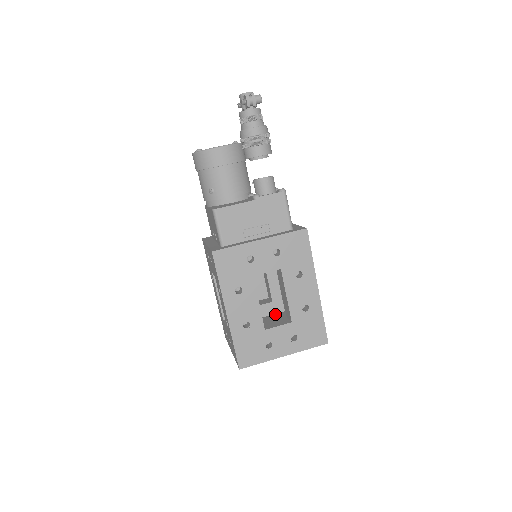
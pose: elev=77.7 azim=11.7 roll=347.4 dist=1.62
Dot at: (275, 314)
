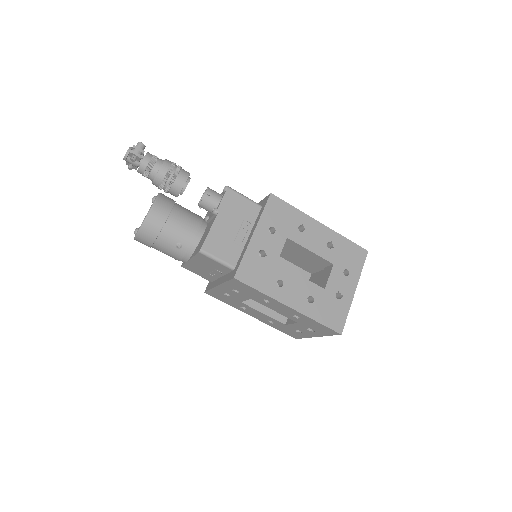
Dot at: occluded
